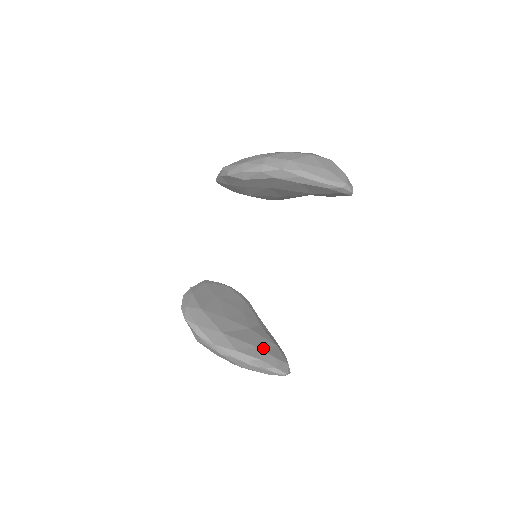
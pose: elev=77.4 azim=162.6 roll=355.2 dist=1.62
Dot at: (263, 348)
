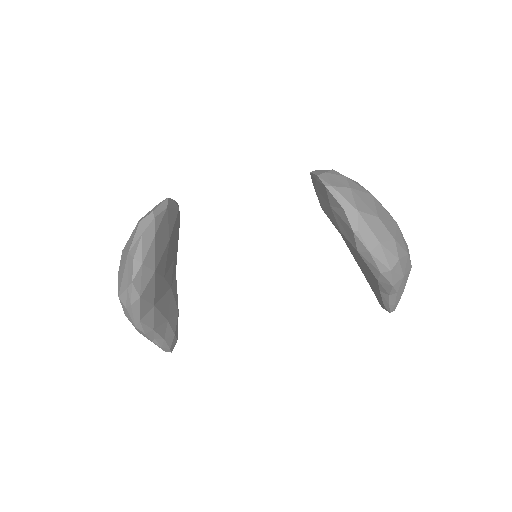
Dot at: (171, 321)
